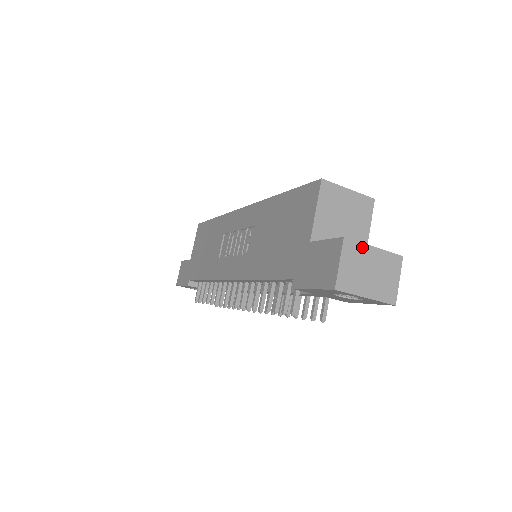
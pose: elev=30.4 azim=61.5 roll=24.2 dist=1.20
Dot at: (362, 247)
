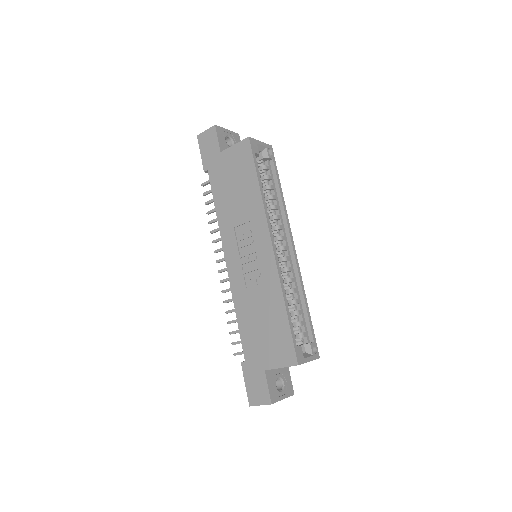
Dot at: (277, 401)
